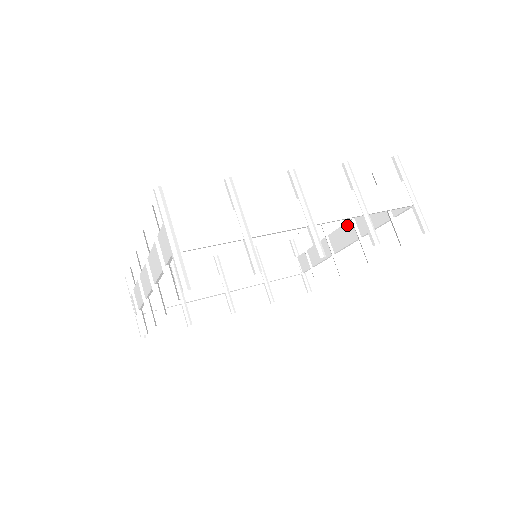
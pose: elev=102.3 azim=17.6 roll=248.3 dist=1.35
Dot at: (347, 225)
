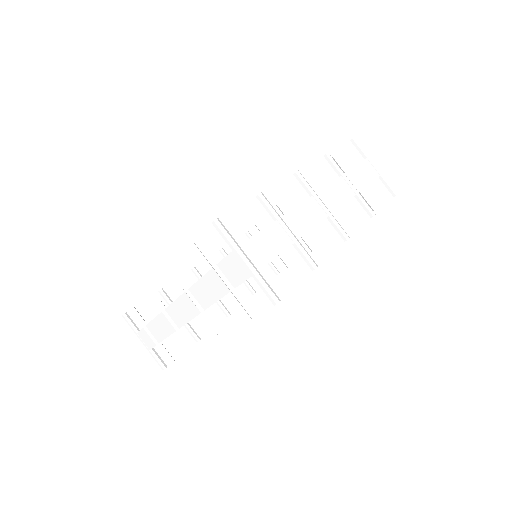
Dot at: occluded
